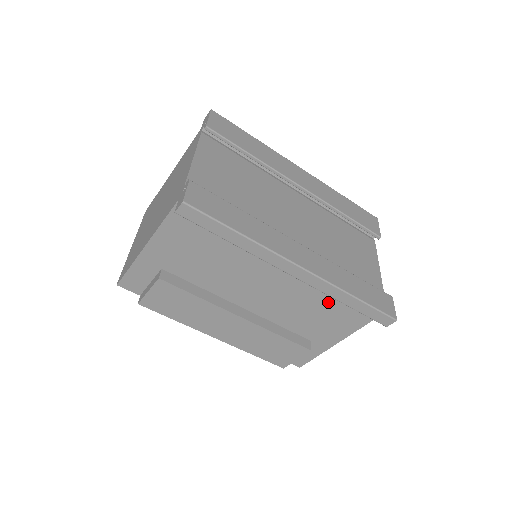
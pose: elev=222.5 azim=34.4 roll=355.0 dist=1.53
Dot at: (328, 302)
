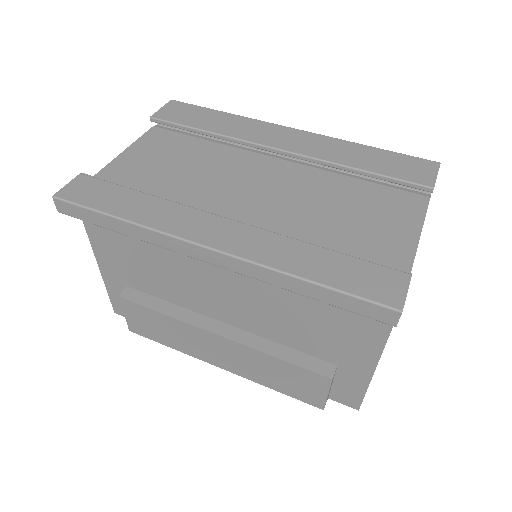
Dot at: (309, 298)
